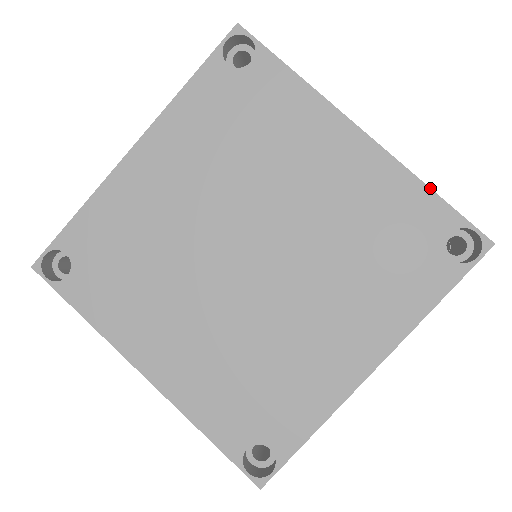
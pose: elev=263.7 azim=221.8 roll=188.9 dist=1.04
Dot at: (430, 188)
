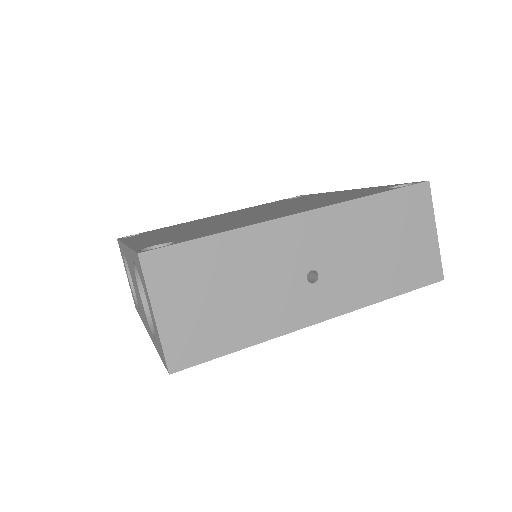
Dot at: occluded
